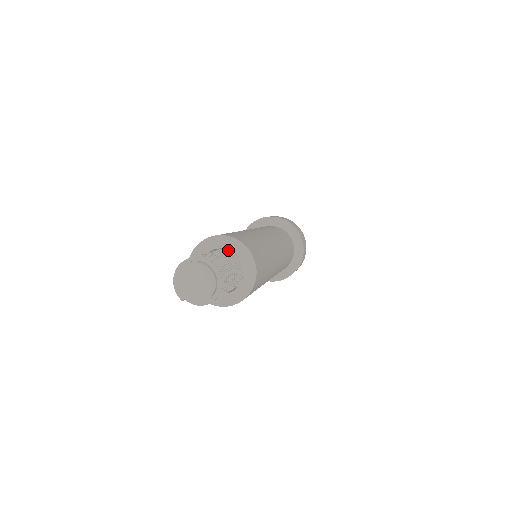
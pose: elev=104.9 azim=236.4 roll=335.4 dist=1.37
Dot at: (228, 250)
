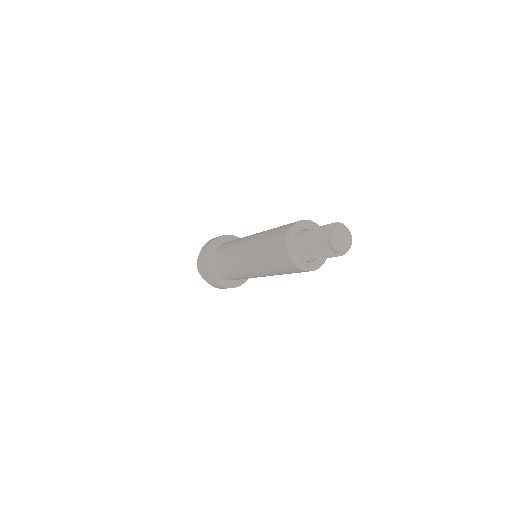
Dot at: occluded
